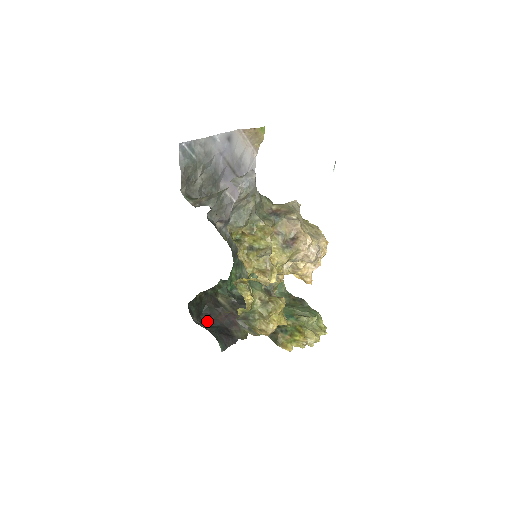
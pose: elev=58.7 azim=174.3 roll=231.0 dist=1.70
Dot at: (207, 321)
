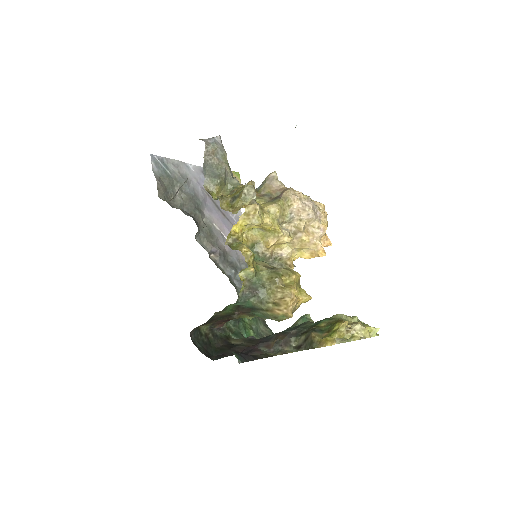
Dot at: (220, 358)
